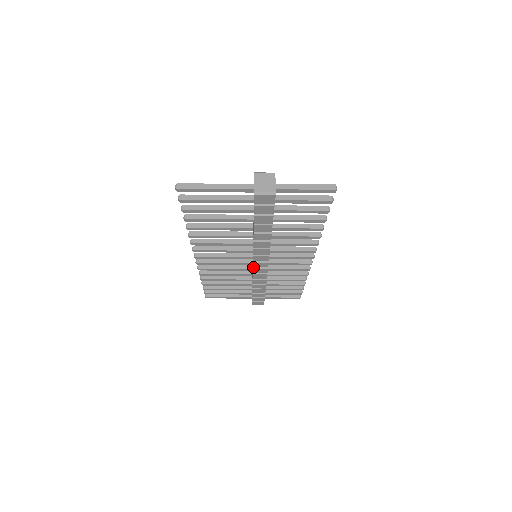
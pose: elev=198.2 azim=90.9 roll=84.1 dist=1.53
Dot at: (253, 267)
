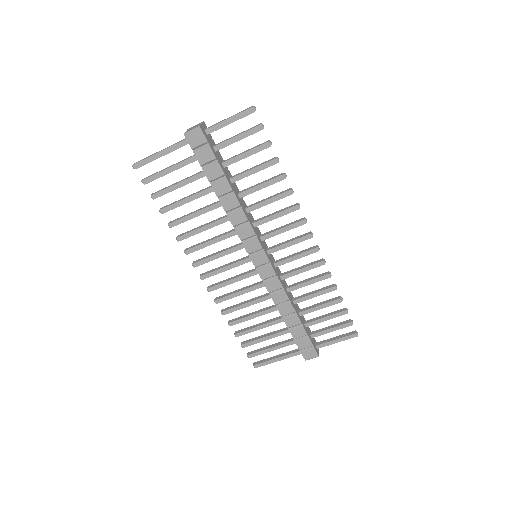
Dot at: (256, 268)
